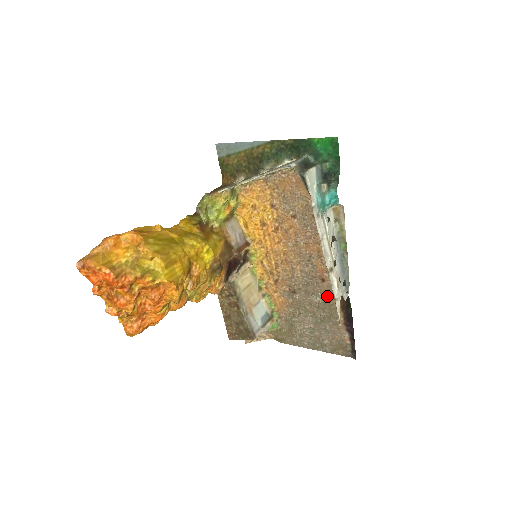
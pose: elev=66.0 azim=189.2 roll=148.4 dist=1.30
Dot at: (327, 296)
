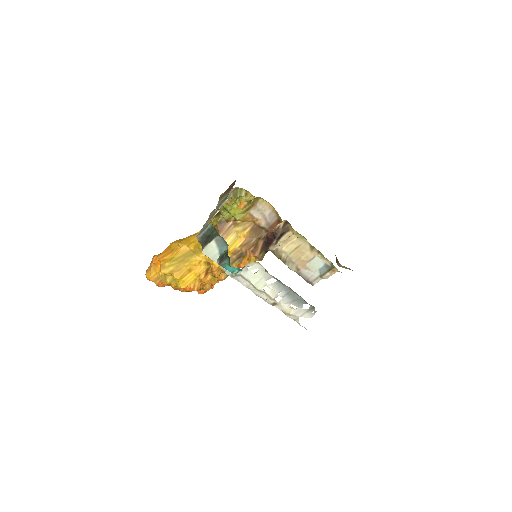
Dot at: occluded
